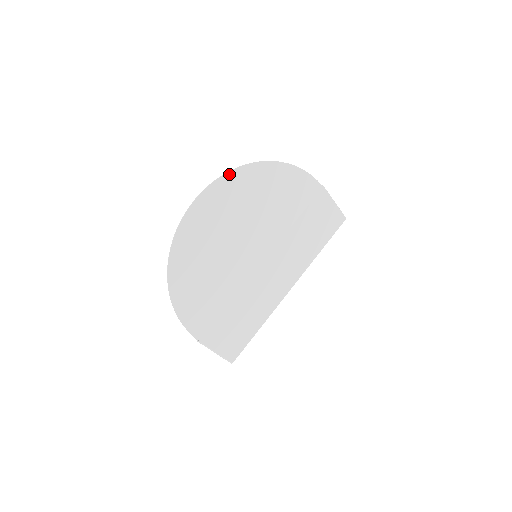
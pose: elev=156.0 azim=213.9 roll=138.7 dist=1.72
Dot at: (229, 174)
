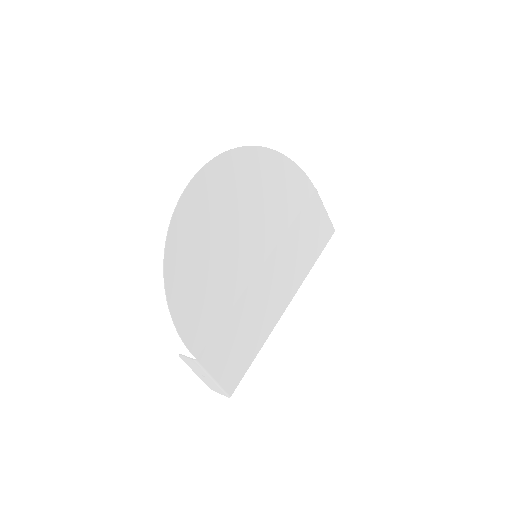
Dot at: (231, 152)
